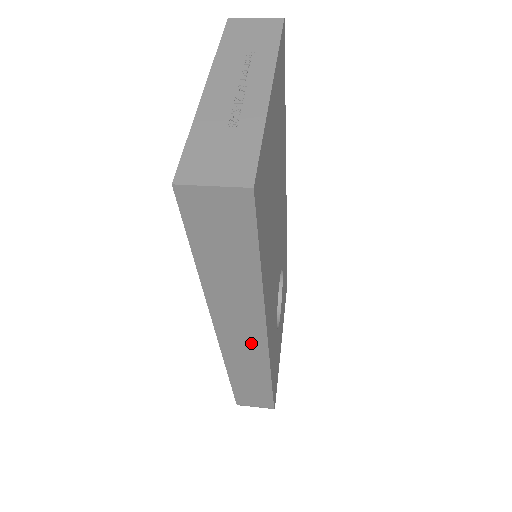
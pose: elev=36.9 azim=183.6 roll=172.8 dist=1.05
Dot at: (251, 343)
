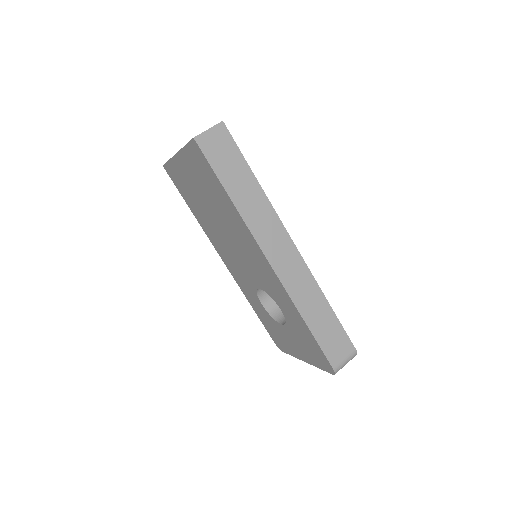
Dot at: (289, 255)
